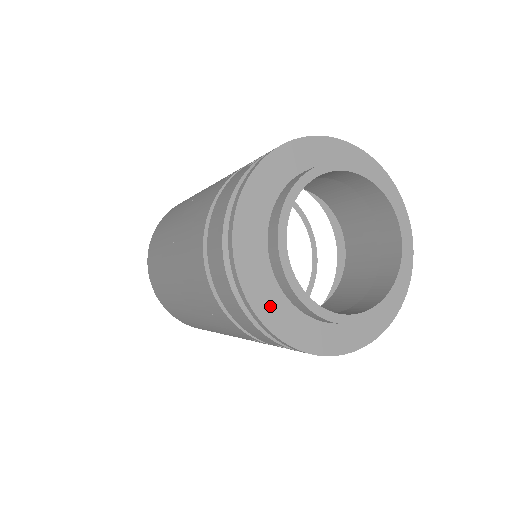
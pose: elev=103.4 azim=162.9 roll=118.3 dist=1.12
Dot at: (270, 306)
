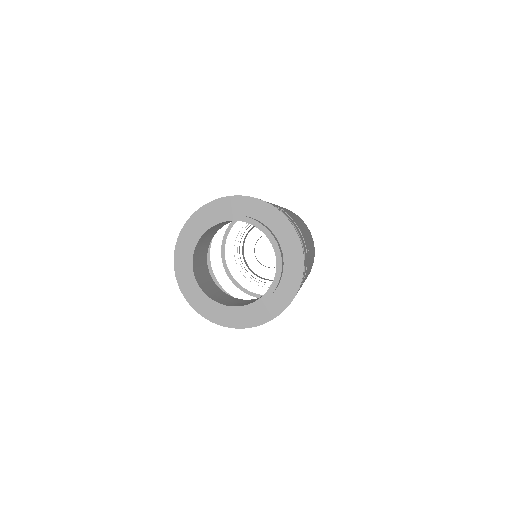
Dot at: (232, 318)
